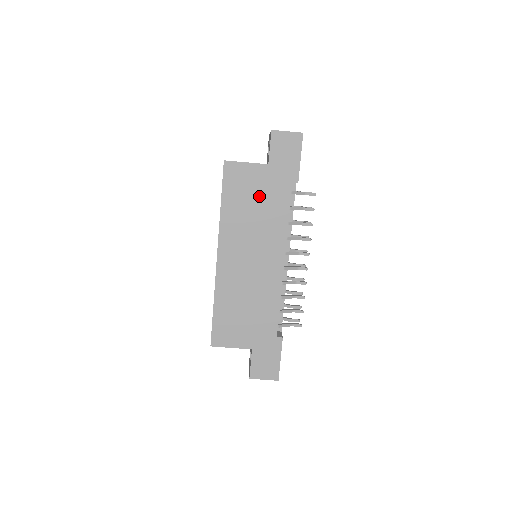
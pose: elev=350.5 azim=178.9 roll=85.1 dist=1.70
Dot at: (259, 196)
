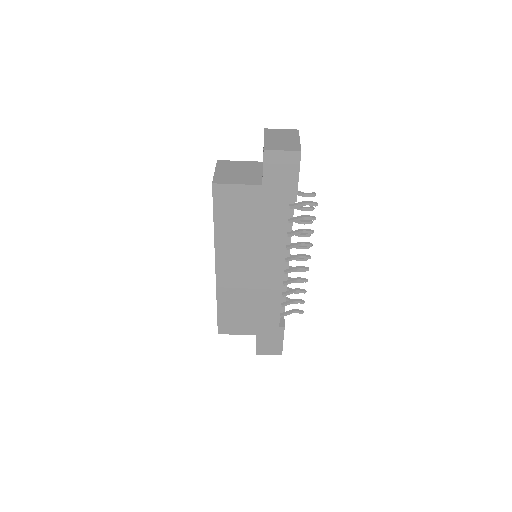
Dot at: (254, 216)
